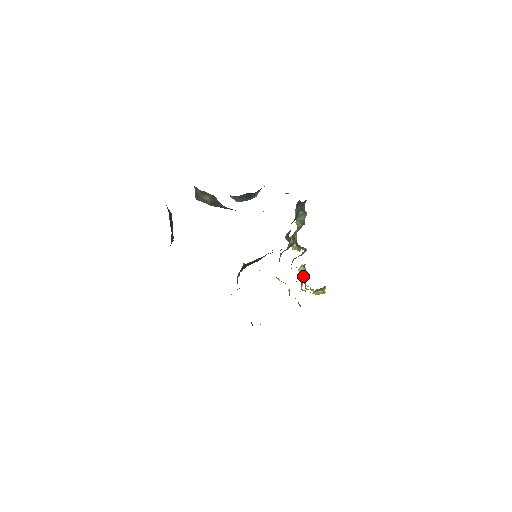
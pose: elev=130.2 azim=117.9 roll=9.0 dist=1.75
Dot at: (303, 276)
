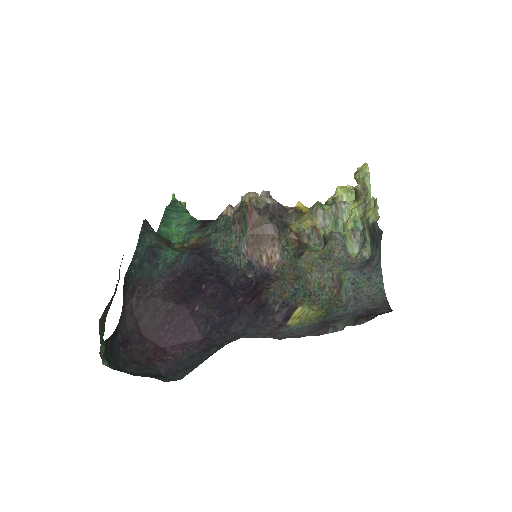
Dot at: occluded
